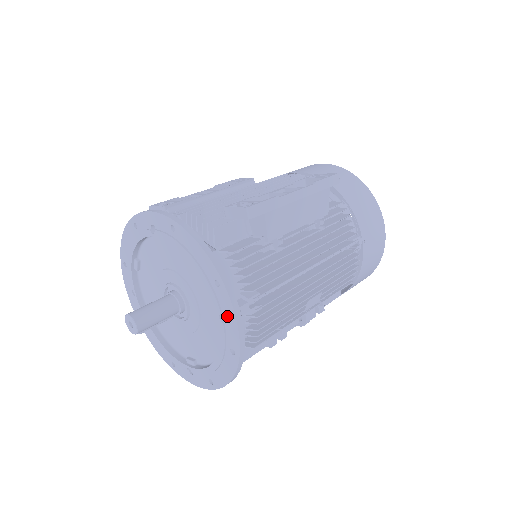
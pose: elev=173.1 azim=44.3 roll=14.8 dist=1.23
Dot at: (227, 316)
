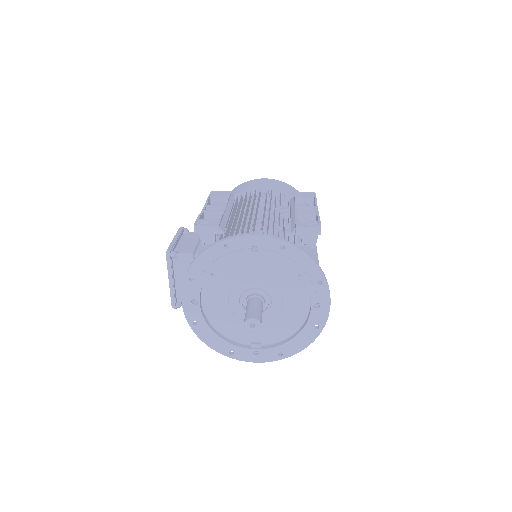
Dot at: (321, 303)
